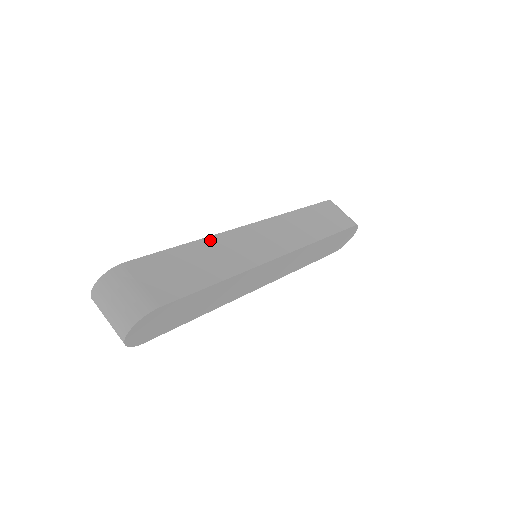
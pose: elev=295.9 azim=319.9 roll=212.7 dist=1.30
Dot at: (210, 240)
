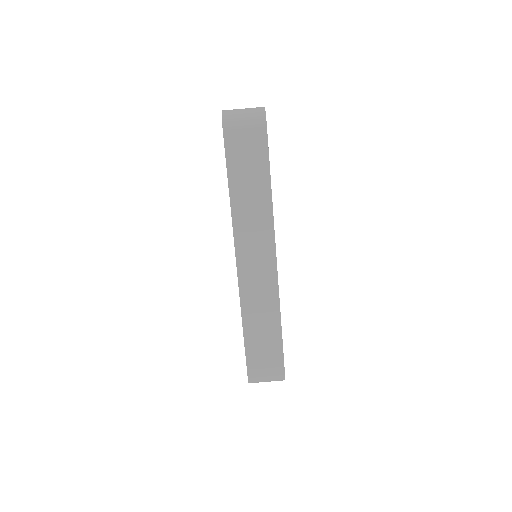
Dot at: (244, 311)
